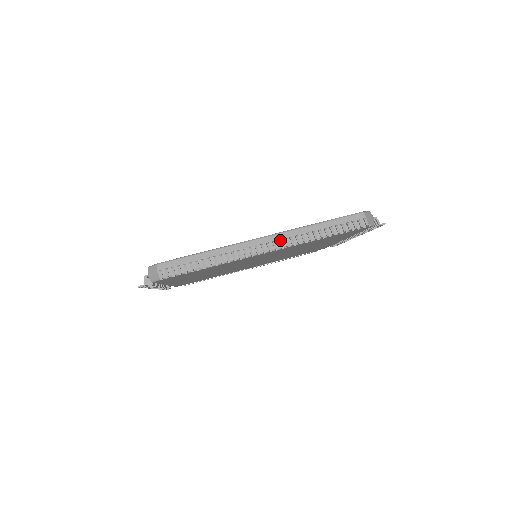
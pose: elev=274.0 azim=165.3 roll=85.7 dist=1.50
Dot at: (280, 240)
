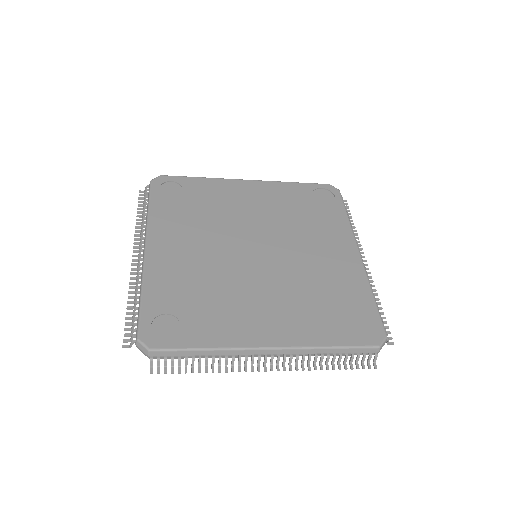
Dot at: occluded
